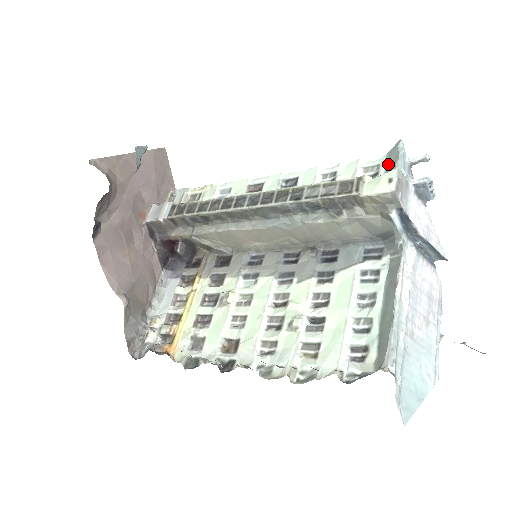
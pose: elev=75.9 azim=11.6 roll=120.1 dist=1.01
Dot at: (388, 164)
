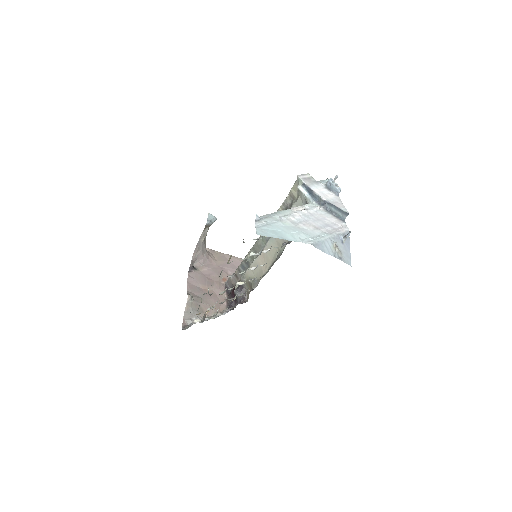
Dot at: occluded
